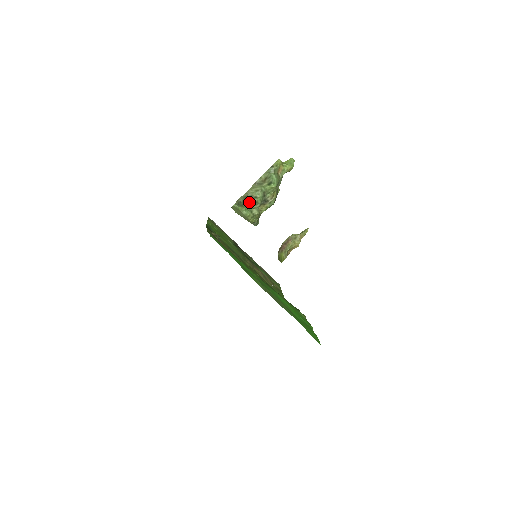
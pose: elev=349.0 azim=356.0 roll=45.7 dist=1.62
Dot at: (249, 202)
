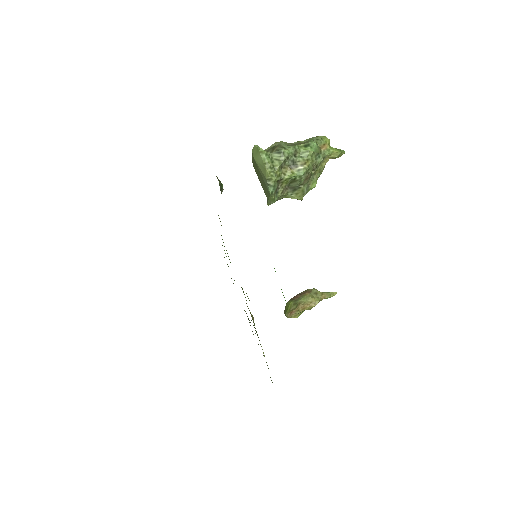
Dot at: (274, 150)
